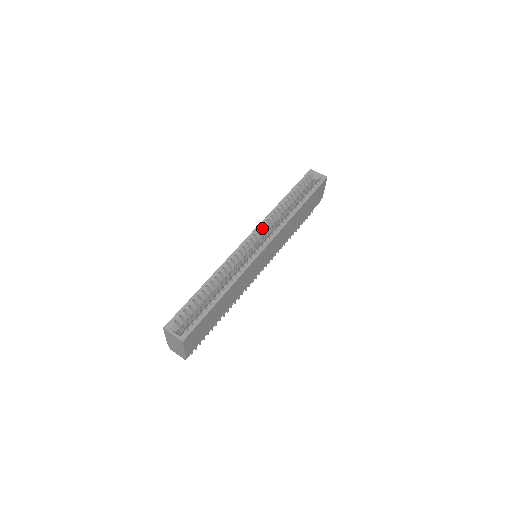
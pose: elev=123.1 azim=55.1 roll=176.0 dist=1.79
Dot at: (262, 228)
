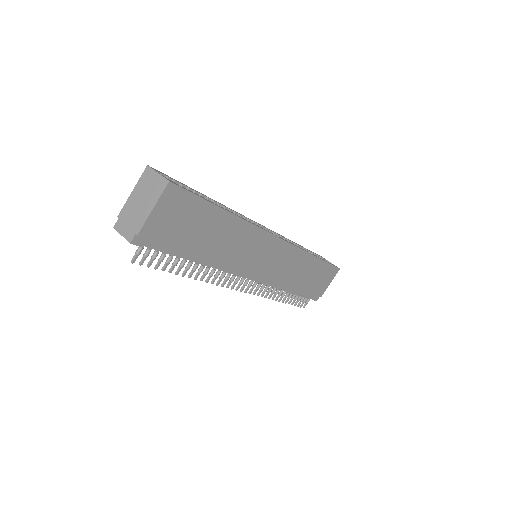
Dot at: occluded
